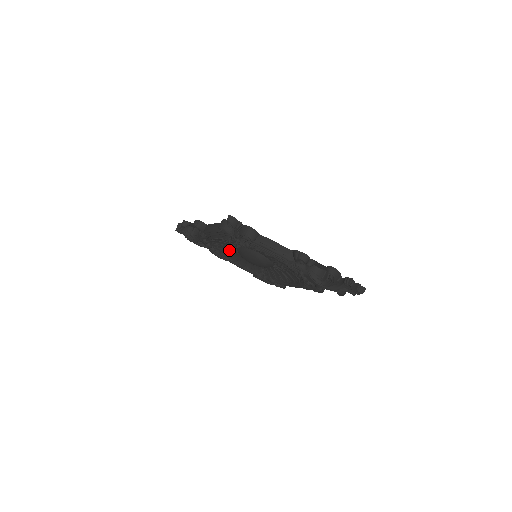
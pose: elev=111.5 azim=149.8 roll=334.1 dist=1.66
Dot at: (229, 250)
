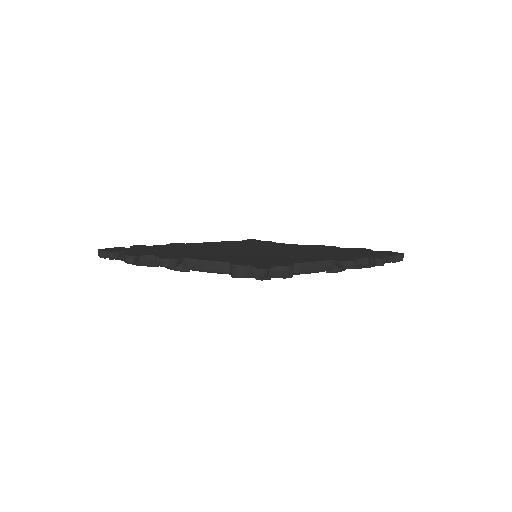
Dot at: occluded
